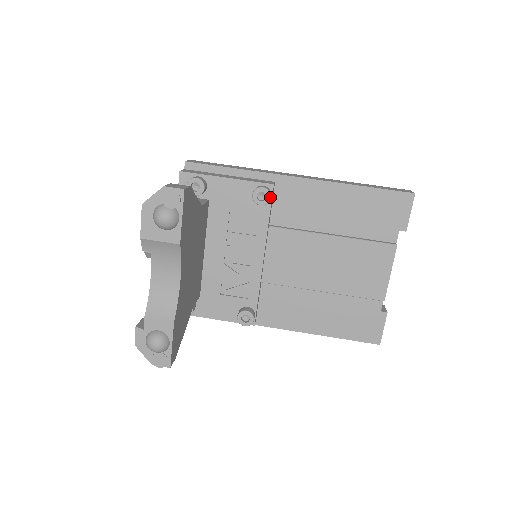
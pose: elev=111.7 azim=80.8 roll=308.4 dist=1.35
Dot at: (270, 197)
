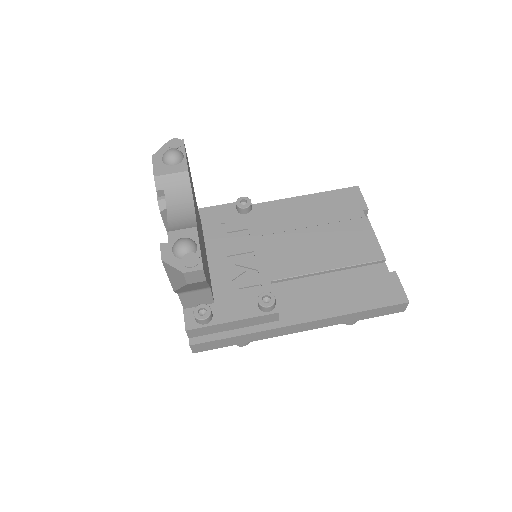
Dot at: (250, 201)
